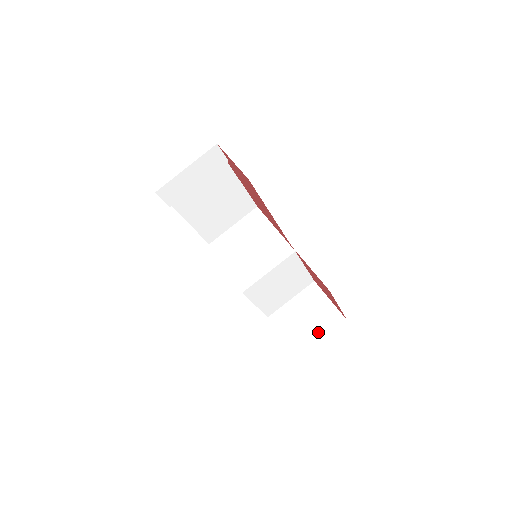
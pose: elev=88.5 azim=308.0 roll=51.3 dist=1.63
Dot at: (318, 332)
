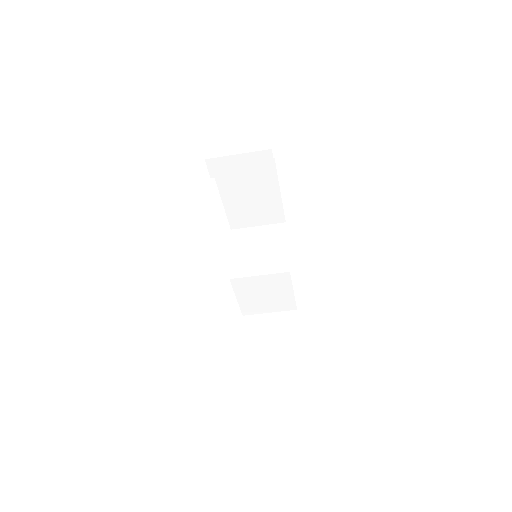
Dot at: (273, 350)
